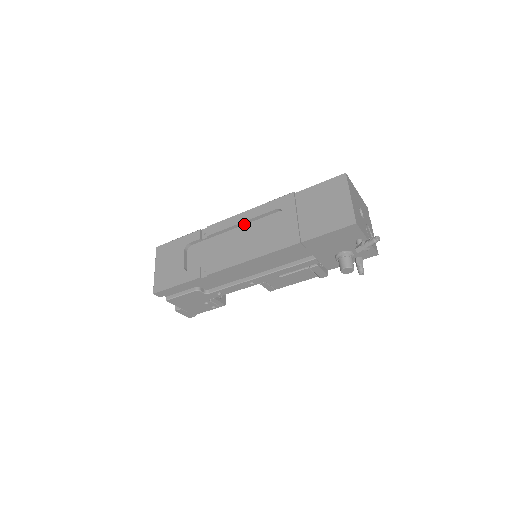
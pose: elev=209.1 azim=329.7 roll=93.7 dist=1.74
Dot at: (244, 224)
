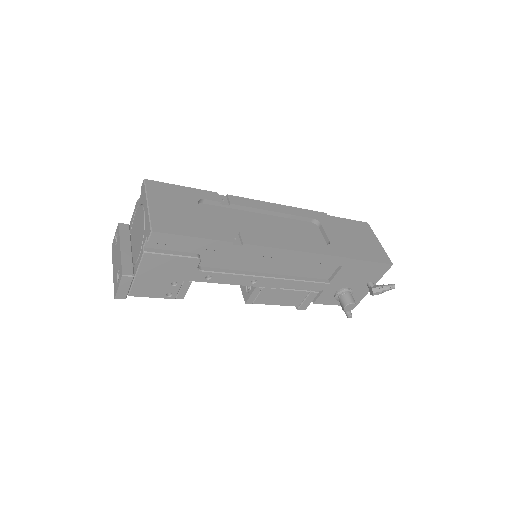
Dot at: (274, 215)
